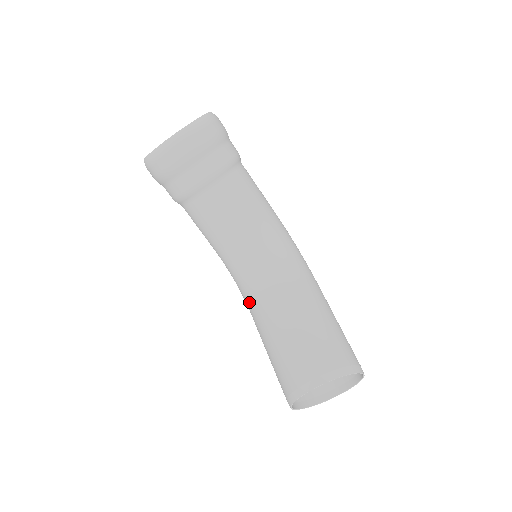
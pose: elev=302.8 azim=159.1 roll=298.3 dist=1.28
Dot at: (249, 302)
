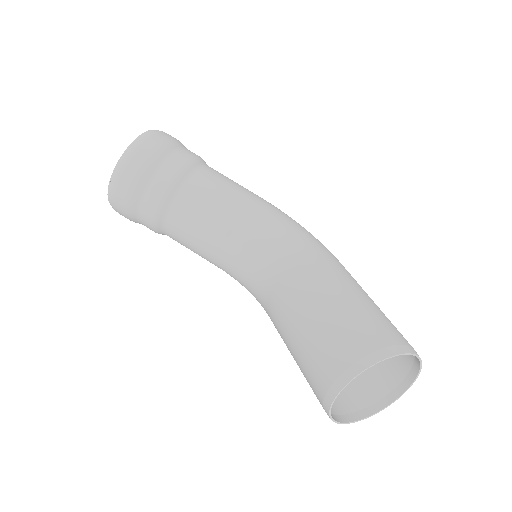
Dot at: occluded
